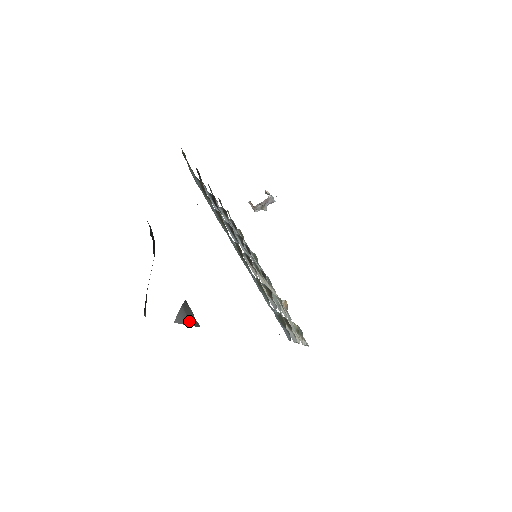
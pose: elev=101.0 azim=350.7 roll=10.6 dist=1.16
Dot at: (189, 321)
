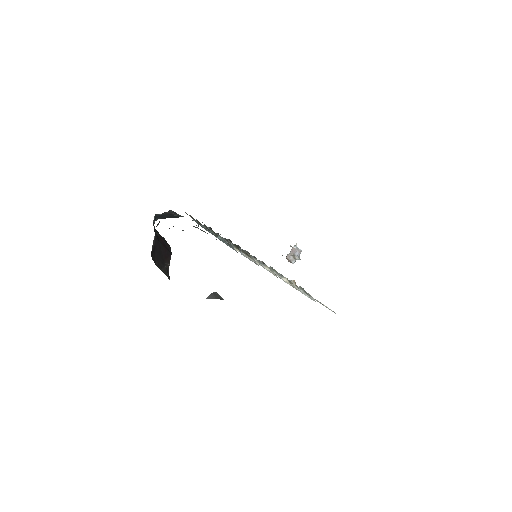
Dot at: (216, 298)
